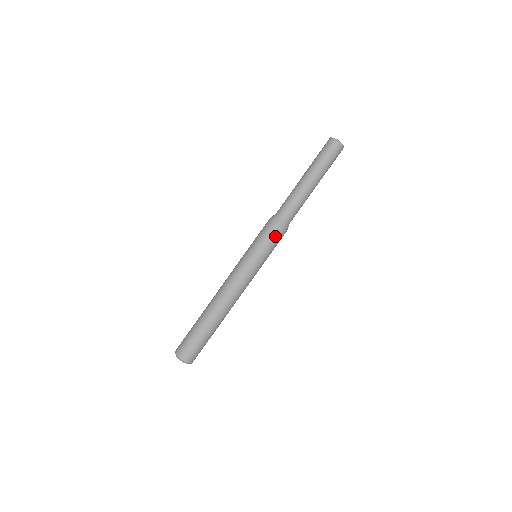
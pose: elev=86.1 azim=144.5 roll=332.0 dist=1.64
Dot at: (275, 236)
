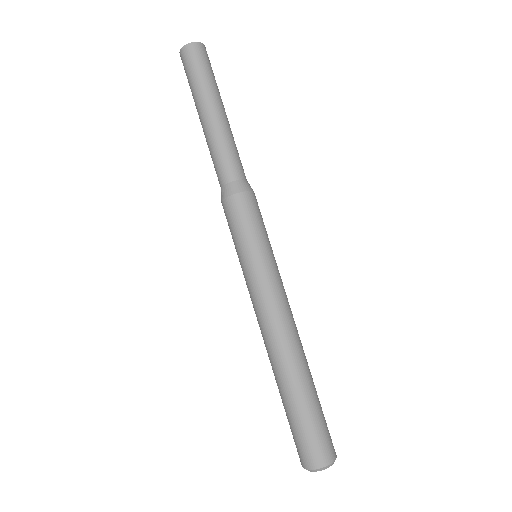
Dot at: (241, 211)
